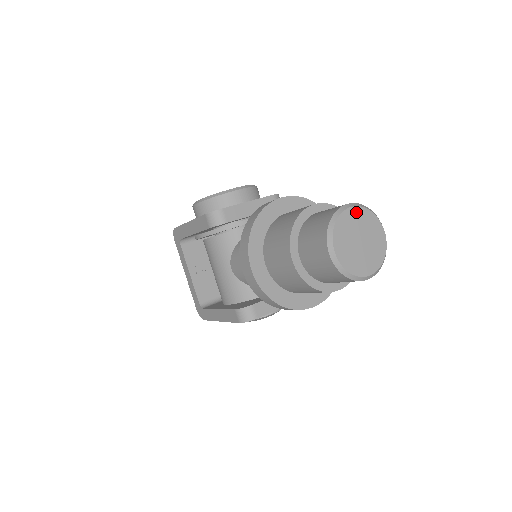
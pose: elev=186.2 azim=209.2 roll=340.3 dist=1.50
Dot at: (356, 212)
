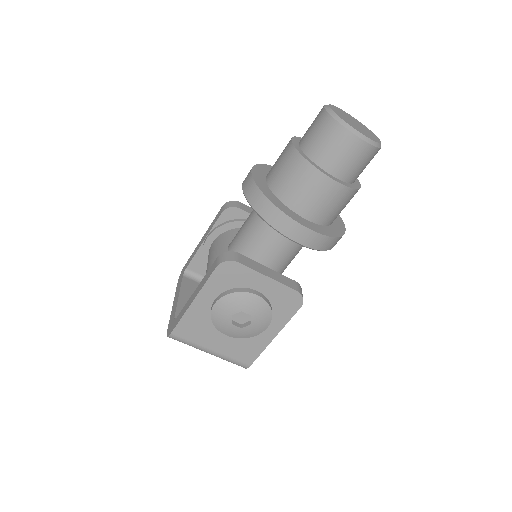
Dot at: (353, 118)
